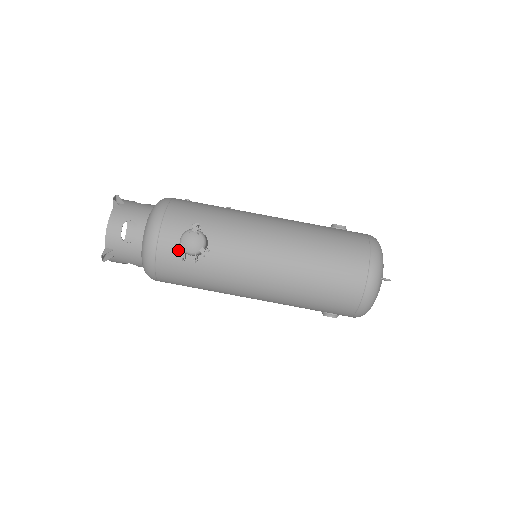
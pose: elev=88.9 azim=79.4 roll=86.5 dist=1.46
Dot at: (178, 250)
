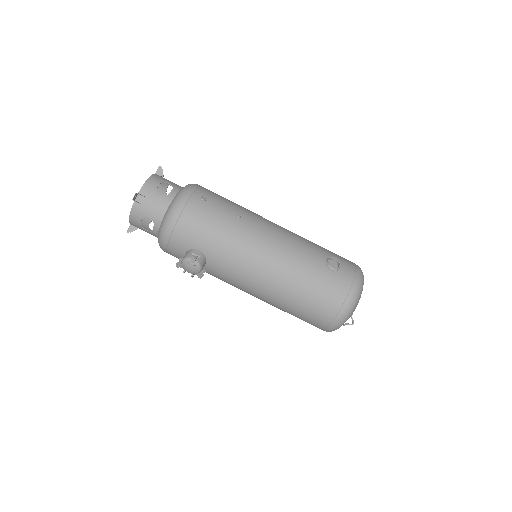
Dot at: occluded
